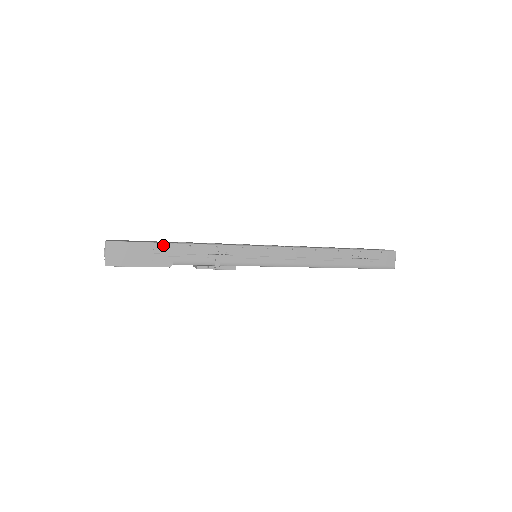
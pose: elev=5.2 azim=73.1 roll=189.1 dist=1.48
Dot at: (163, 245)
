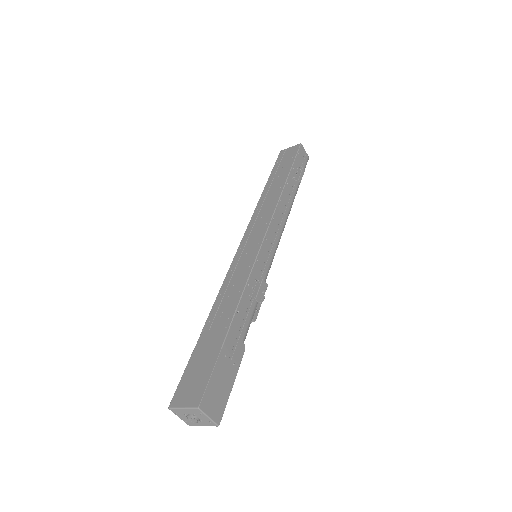
Dot at: (227, 341)
